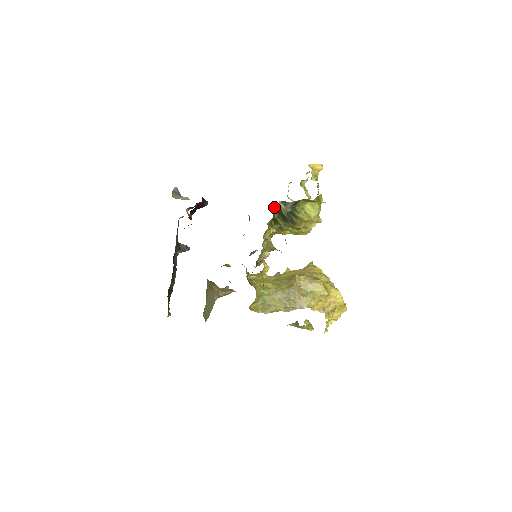
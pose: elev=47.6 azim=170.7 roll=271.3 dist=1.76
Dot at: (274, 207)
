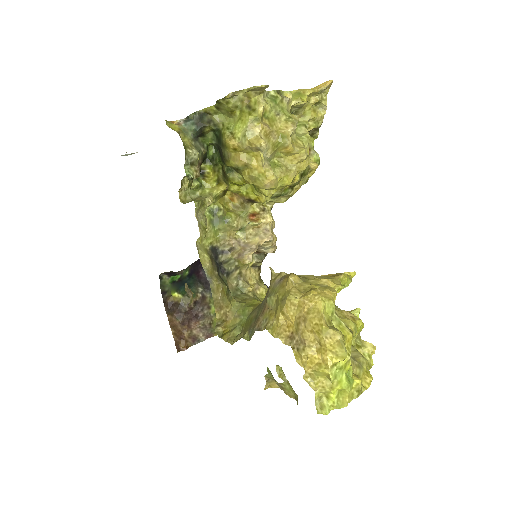
Dot at: (214, 145)
